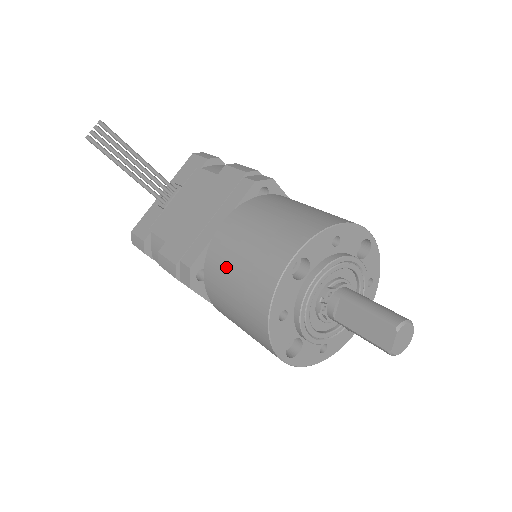
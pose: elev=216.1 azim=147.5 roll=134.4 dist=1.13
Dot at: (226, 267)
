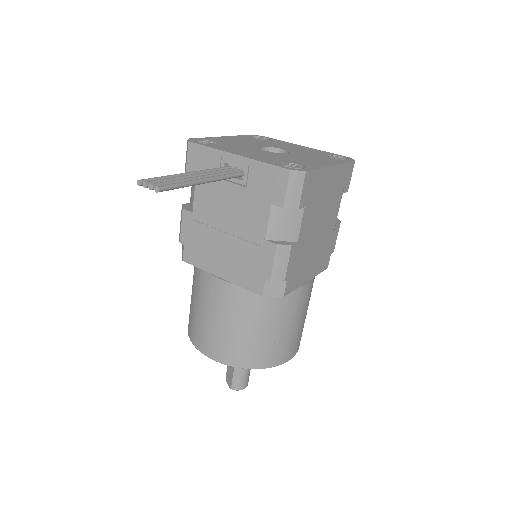
Dot at: (197, 293)
